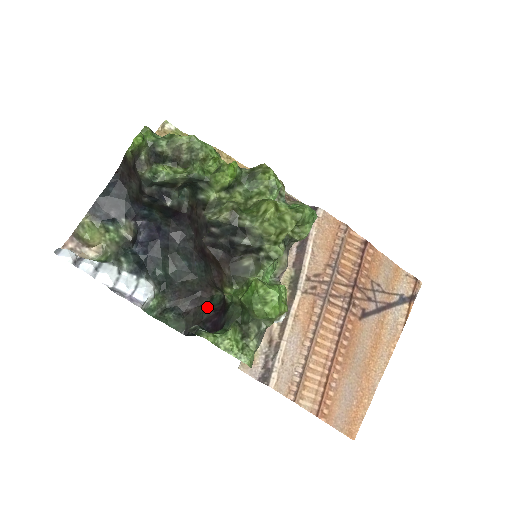
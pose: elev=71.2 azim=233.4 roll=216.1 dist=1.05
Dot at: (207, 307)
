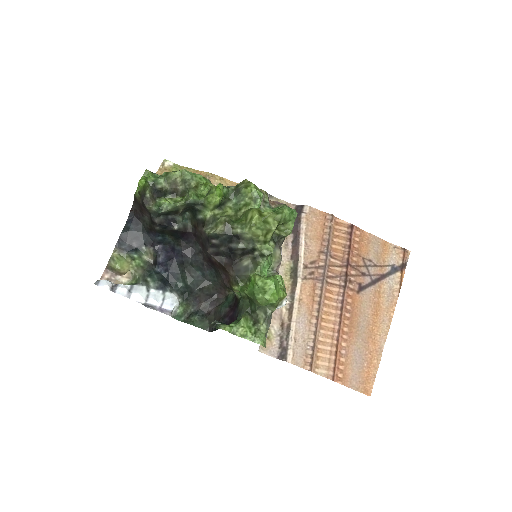
Dot at: (223, 305)
